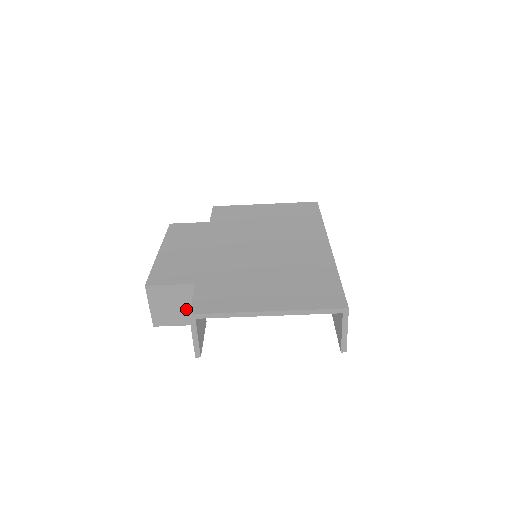
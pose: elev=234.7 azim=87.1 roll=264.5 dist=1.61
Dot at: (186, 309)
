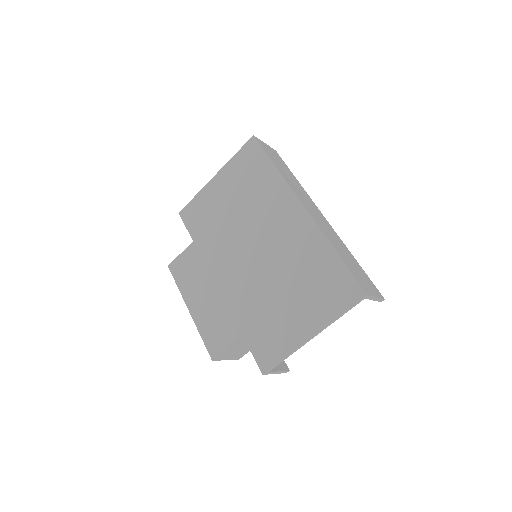
Dot at: occluded
